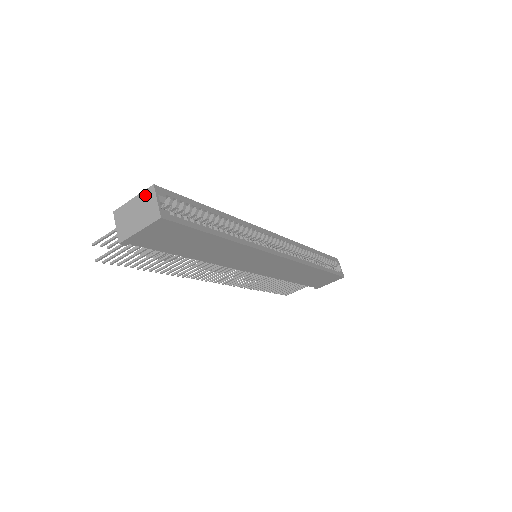
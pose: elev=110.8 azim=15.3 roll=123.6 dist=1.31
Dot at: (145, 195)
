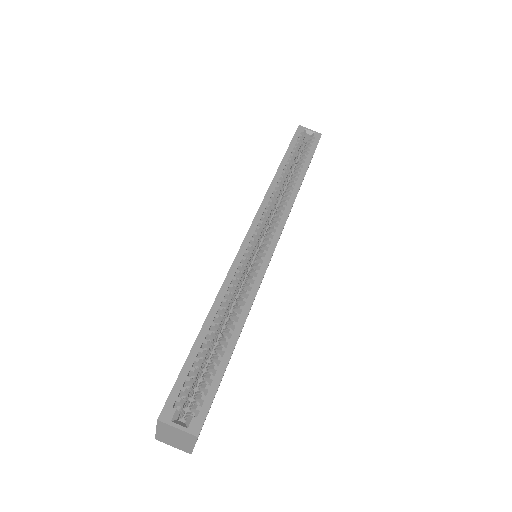
Dot at: (162, 427)
